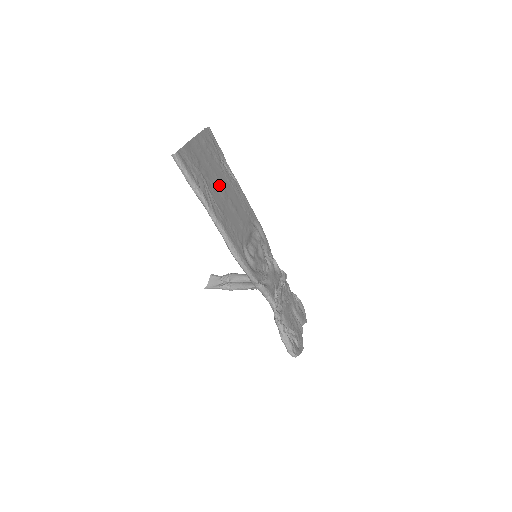
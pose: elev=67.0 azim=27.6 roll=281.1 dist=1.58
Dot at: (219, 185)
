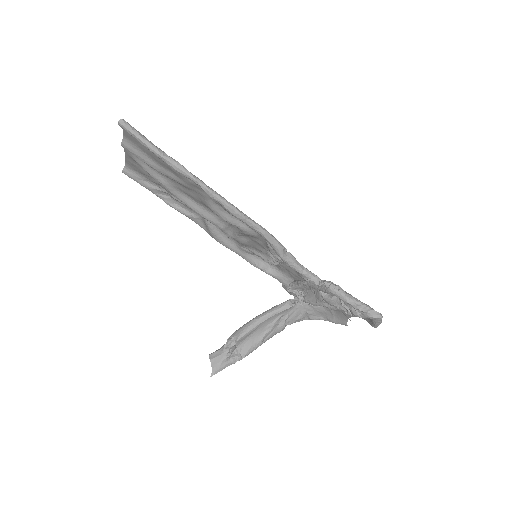
Dot at: (176, 184)
